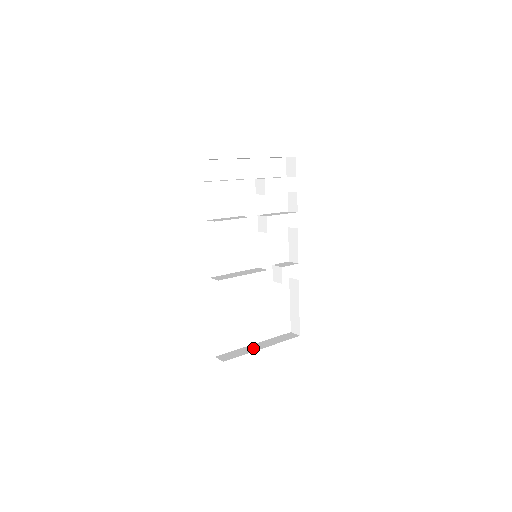
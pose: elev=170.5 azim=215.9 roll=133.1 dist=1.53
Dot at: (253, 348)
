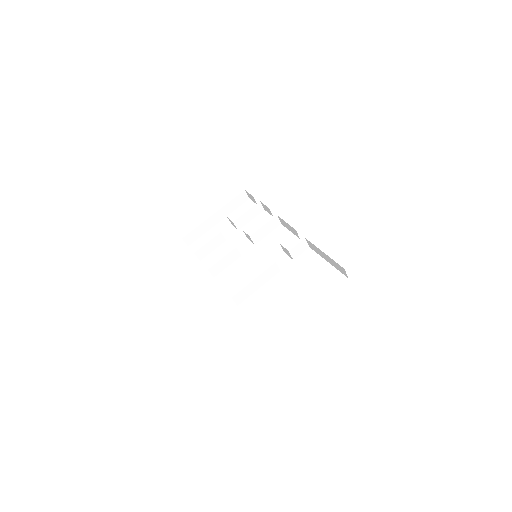
Dot at: occluded
